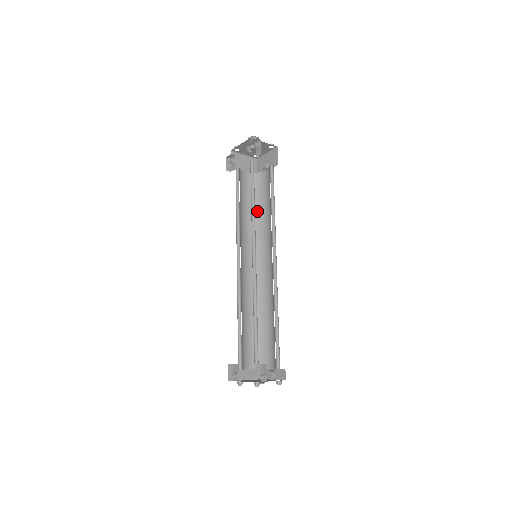
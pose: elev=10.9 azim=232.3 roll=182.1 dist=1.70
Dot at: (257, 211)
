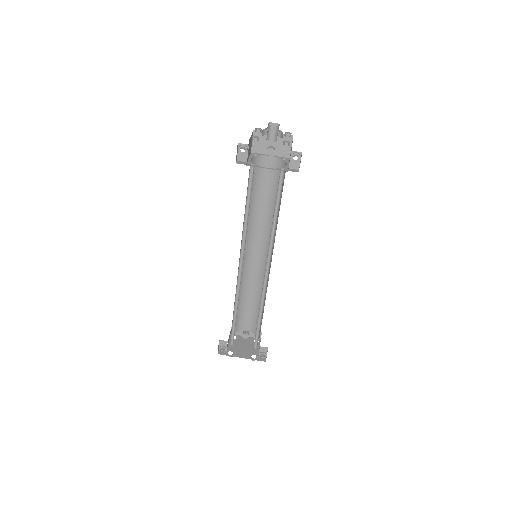
Dot at: (252, 201)
